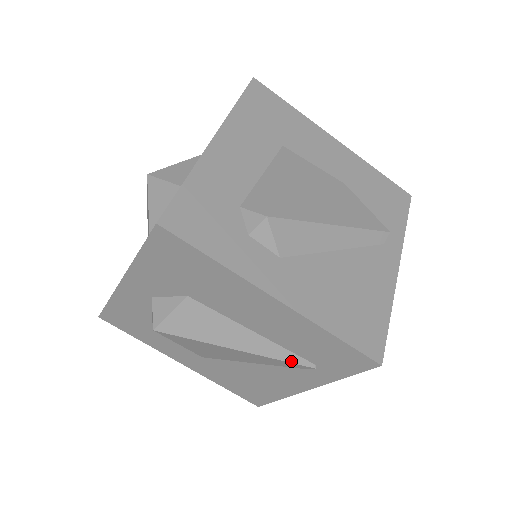
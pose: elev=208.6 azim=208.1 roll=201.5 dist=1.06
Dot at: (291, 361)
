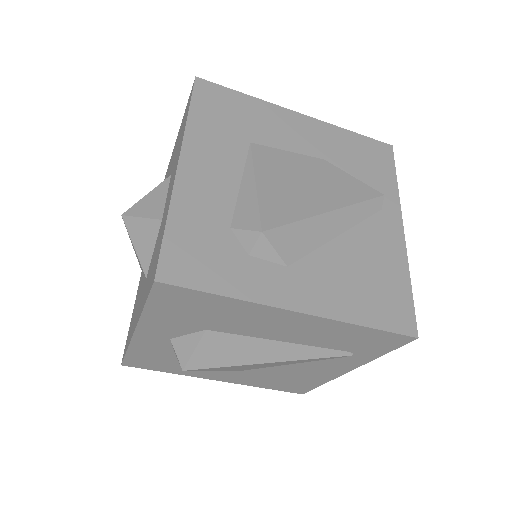
Dot at: (326, 356)
